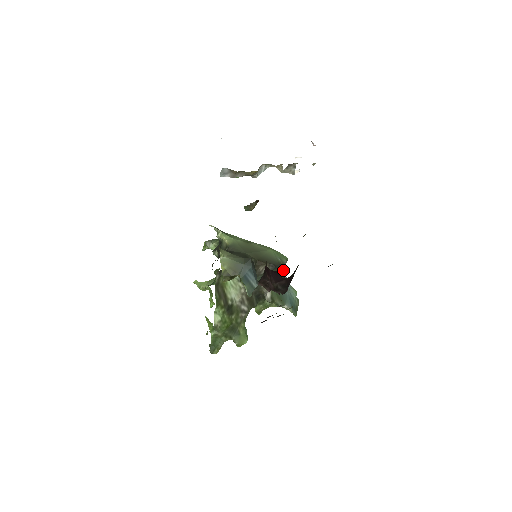
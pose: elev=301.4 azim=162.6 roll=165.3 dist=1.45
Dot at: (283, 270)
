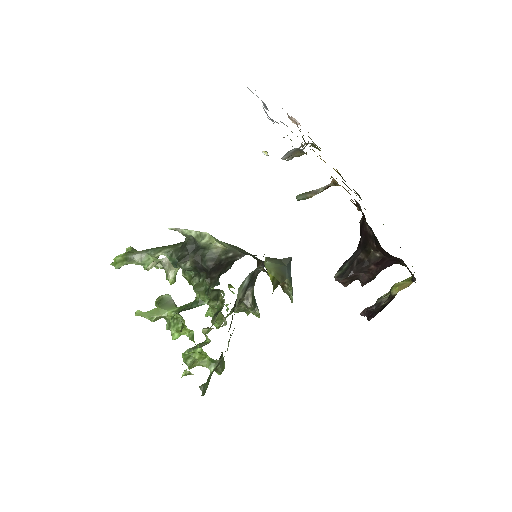
Dot at: occluded
